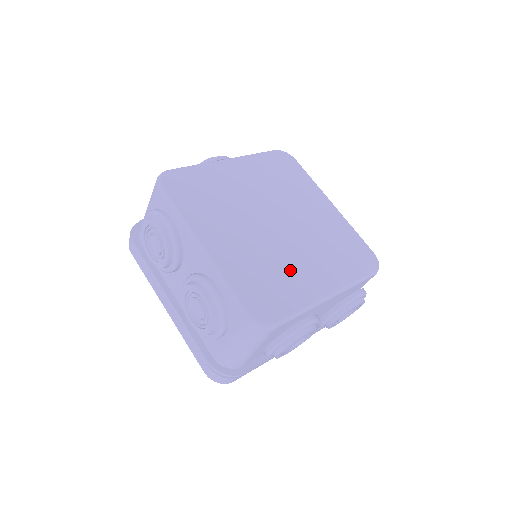
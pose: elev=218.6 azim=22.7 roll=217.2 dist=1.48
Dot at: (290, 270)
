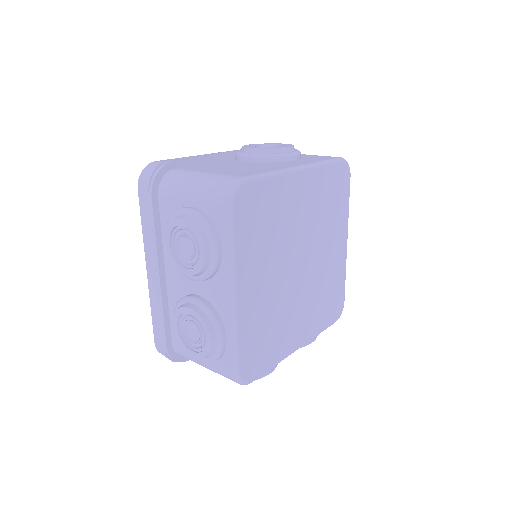
Dot at: (285, 323)
